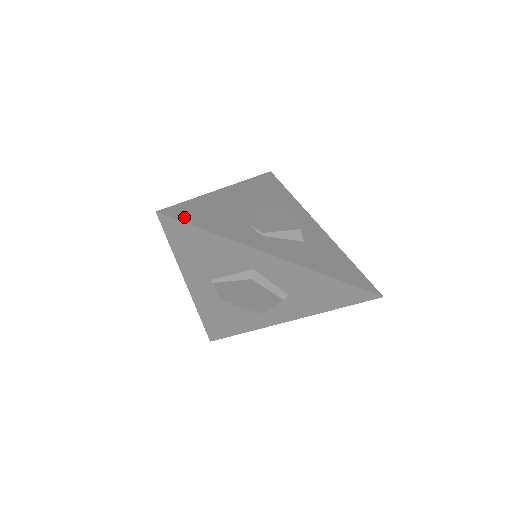
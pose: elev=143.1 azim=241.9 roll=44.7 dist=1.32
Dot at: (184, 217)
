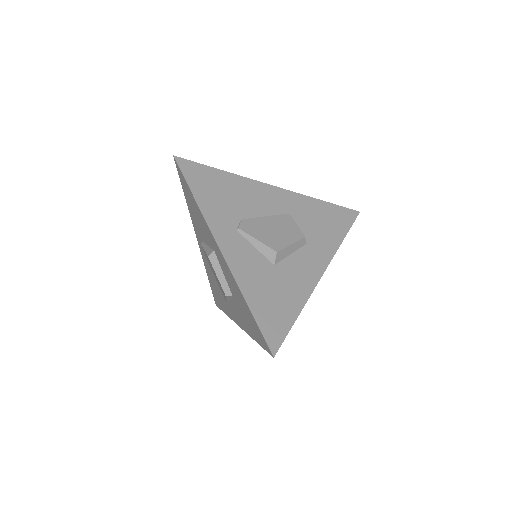
Dot at: (189, 173)
